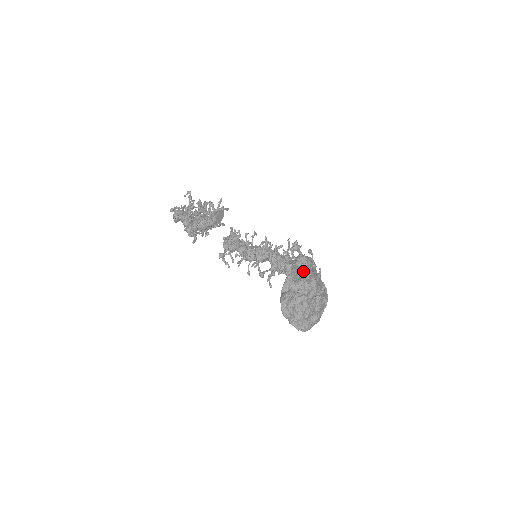
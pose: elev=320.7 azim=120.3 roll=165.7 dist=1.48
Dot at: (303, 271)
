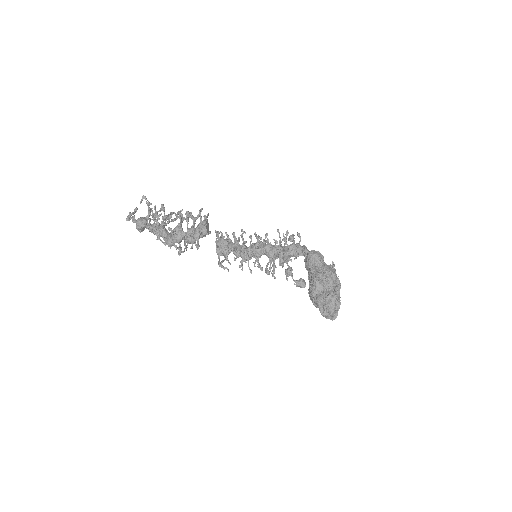
Dot at: (320, 268)
